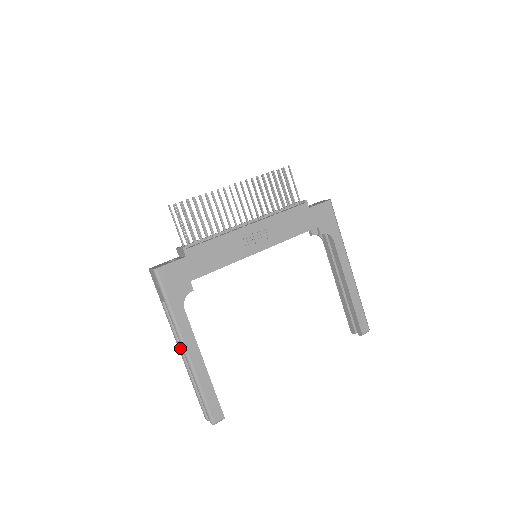
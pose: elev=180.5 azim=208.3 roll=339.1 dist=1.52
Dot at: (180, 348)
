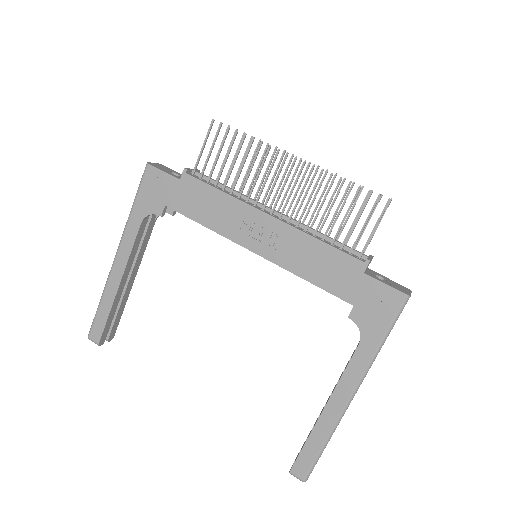
Dot at: occluded
